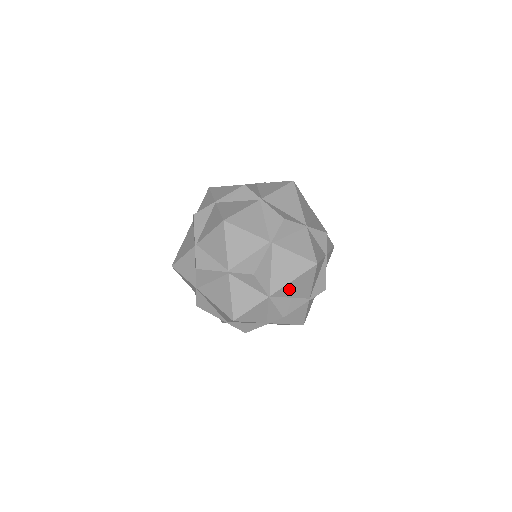
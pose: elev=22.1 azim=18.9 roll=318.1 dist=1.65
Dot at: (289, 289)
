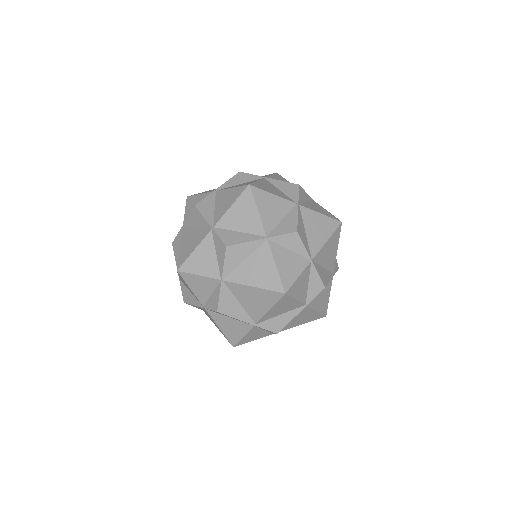
Dot at: (244, 292)
